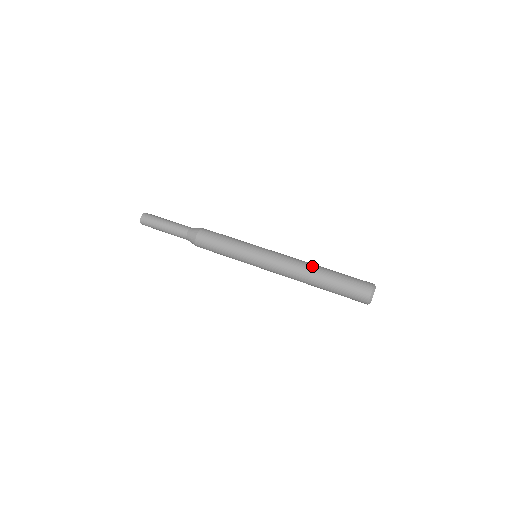
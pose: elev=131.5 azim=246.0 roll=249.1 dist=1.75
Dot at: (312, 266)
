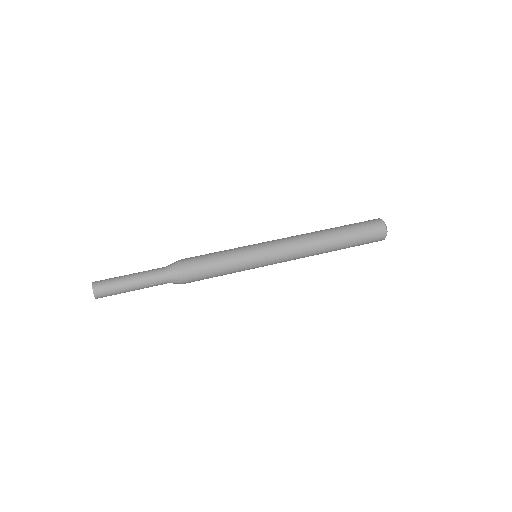
Dot at: (316, 231)
